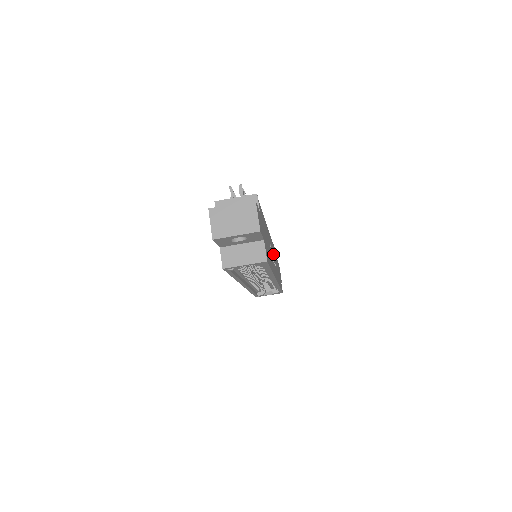
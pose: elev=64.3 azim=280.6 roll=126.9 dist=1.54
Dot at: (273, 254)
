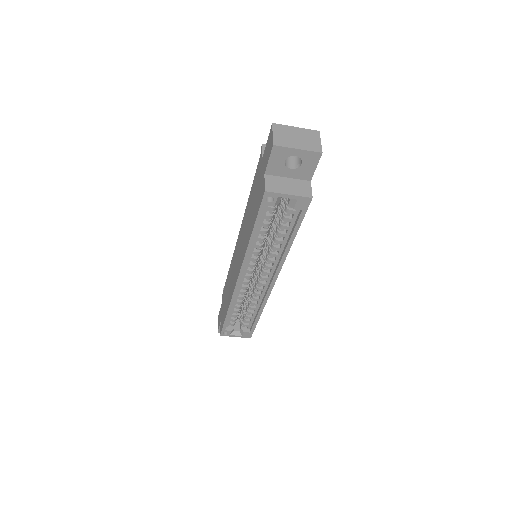
Dot at: occluded
